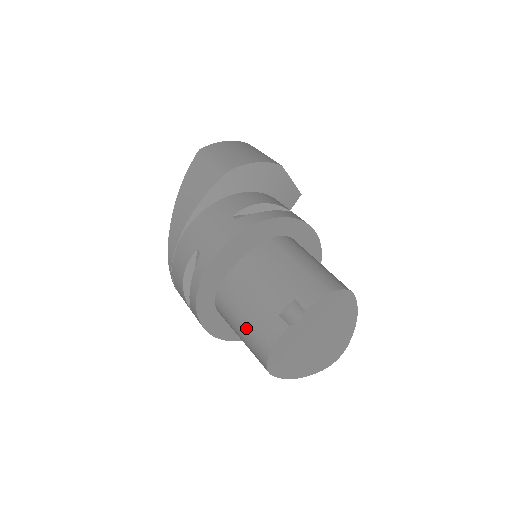
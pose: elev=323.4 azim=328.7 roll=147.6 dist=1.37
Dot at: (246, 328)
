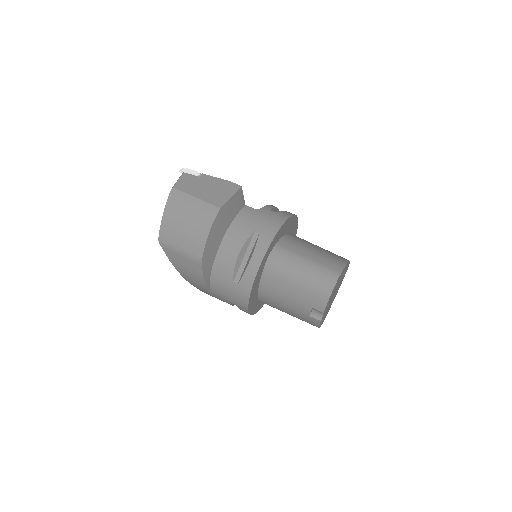
Dot at: occluded
